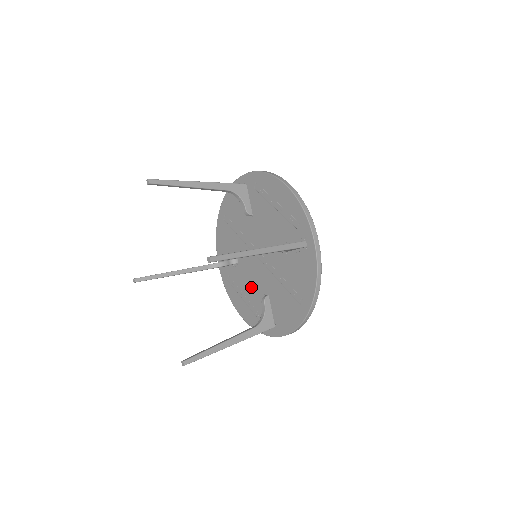
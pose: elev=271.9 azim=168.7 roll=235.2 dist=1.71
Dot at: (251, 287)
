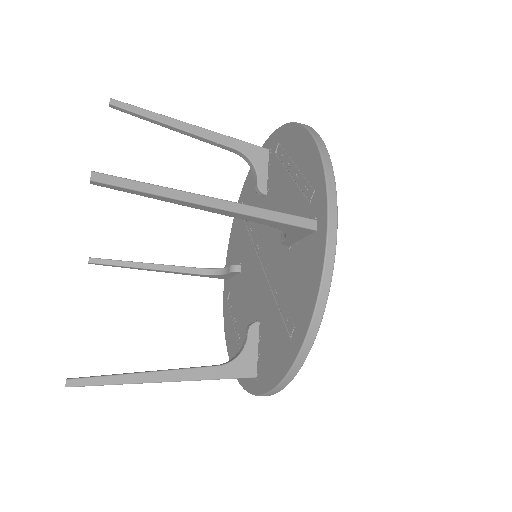
Dot at: (245, 309)
